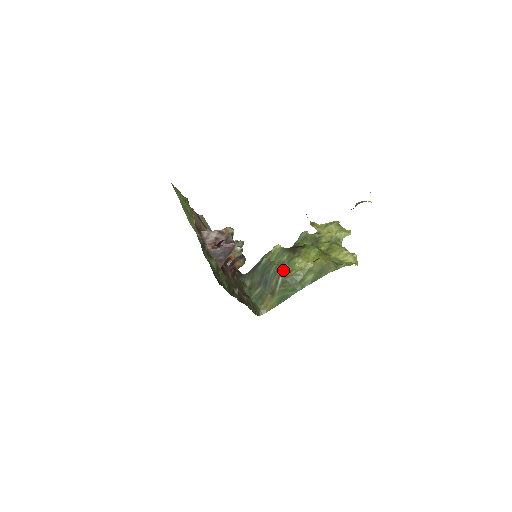
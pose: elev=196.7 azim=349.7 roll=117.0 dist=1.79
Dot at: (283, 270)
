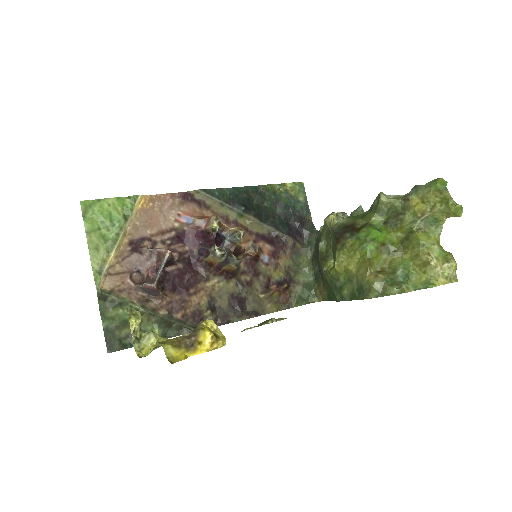
Dot at: (327, 261)
